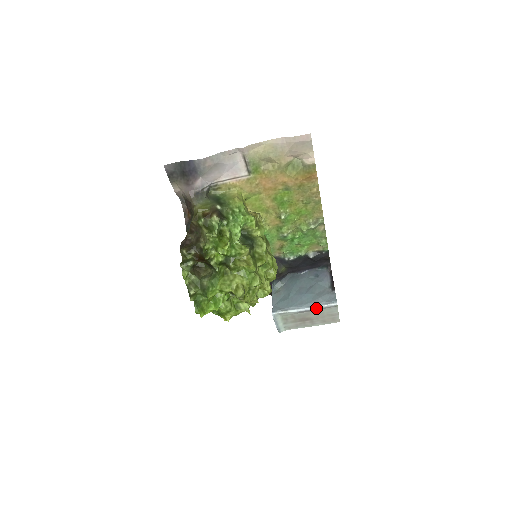
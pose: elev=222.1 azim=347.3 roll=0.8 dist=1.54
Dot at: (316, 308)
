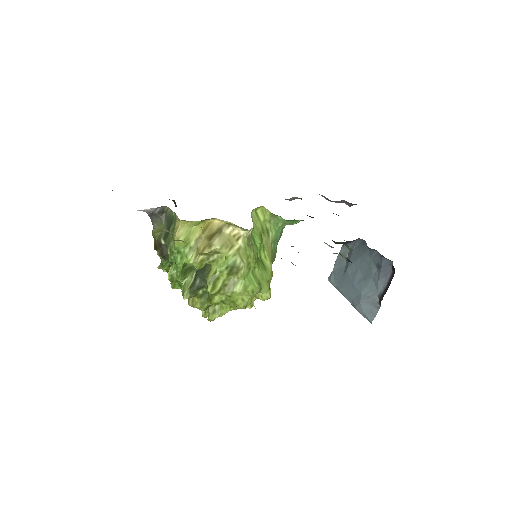
Dot at: occluded
